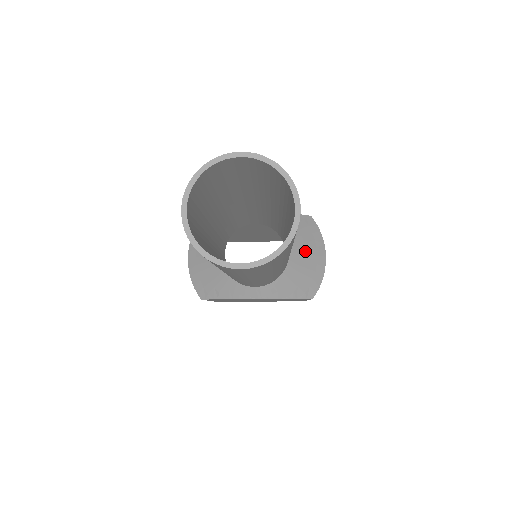
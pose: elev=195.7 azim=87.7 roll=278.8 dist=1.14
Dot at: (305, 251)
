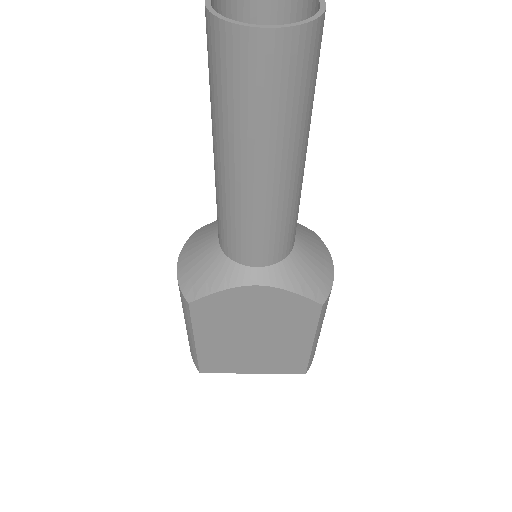
Dot at: (311, 248)
